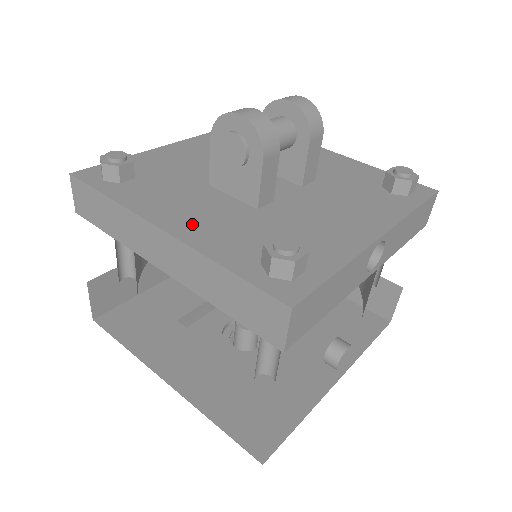
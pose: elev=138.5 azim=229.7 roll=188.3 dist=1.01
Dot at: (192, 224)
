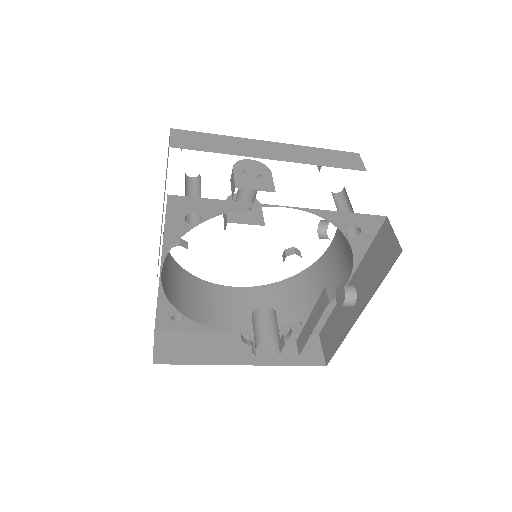
Dot at: occluded
